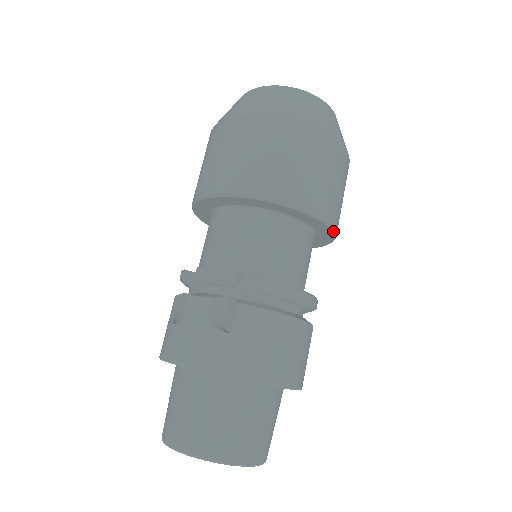
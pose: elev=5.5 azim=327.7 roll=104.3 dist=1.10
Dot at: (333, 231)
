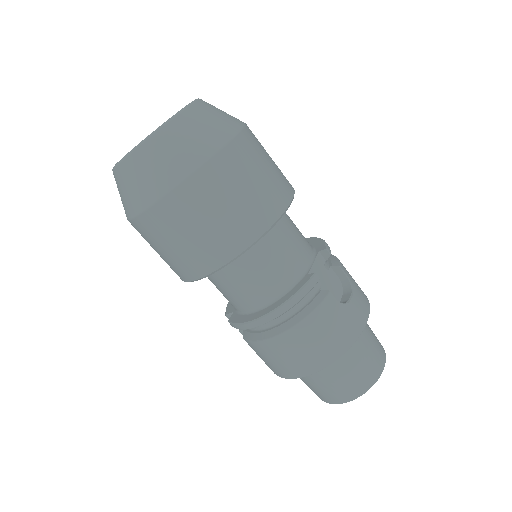
Dot at: (241, 254)
